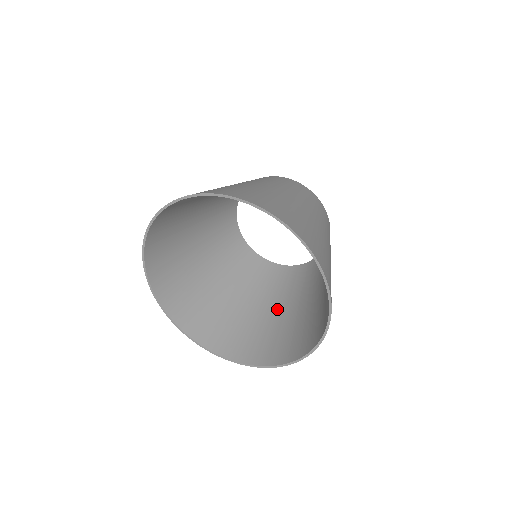
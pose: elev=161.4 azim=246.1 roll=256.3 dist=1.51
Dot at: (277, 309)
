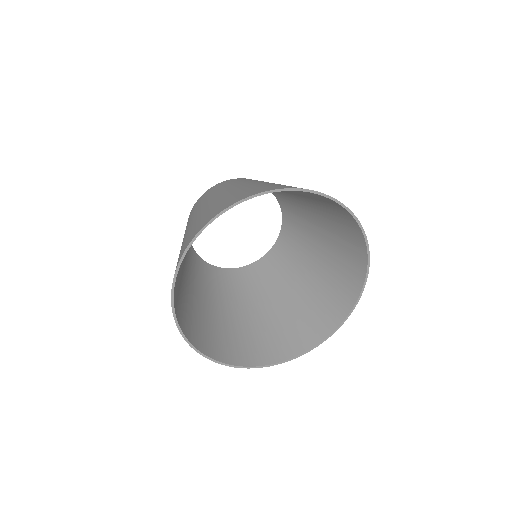
Dot at: (284, 297)
